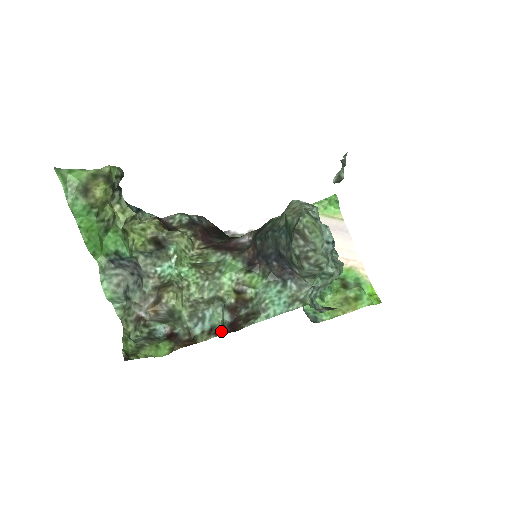
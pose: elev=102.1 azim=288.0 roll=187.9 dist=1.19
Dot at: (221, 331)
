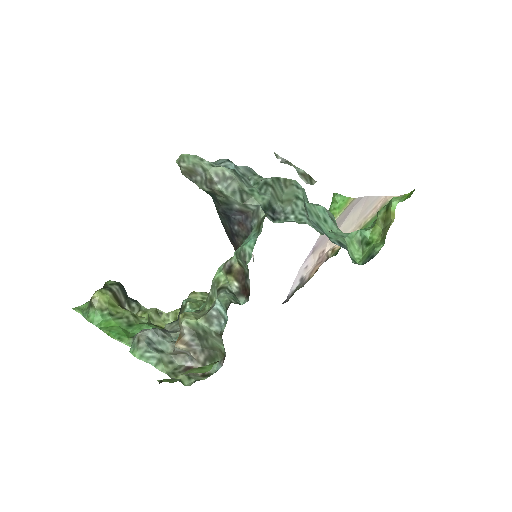
Dot at: occluded
